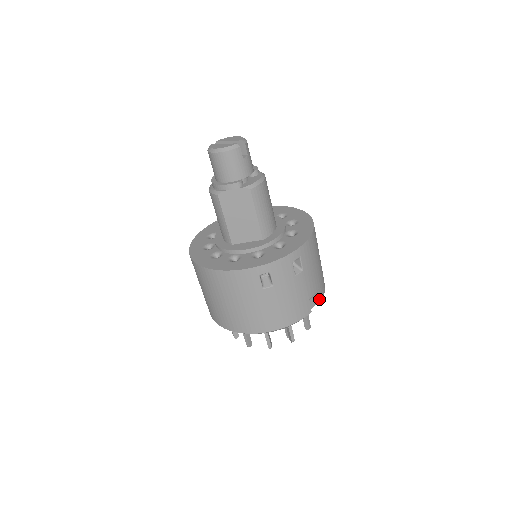
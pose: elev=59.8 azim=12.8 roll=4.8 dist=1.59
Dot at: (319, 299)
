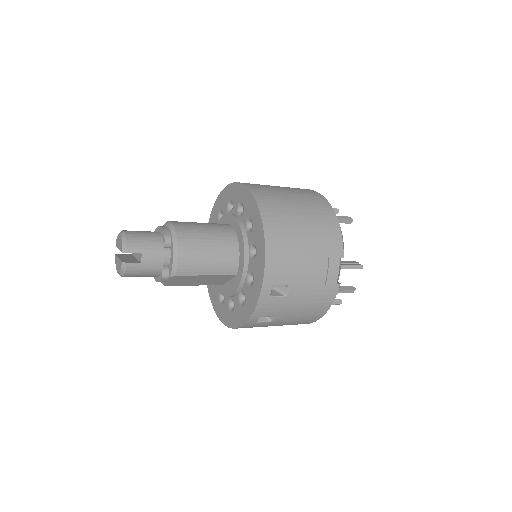
Dot at: (339, 266)
